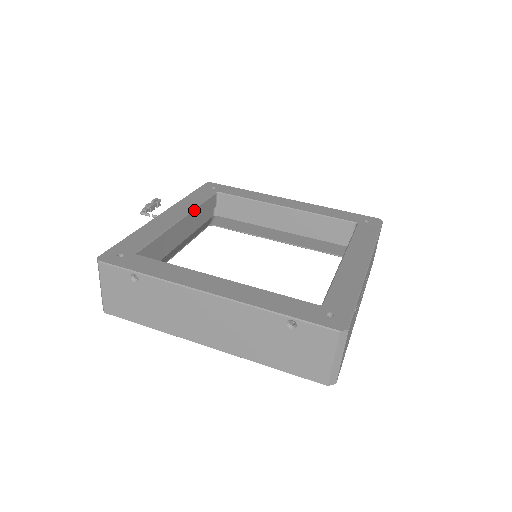
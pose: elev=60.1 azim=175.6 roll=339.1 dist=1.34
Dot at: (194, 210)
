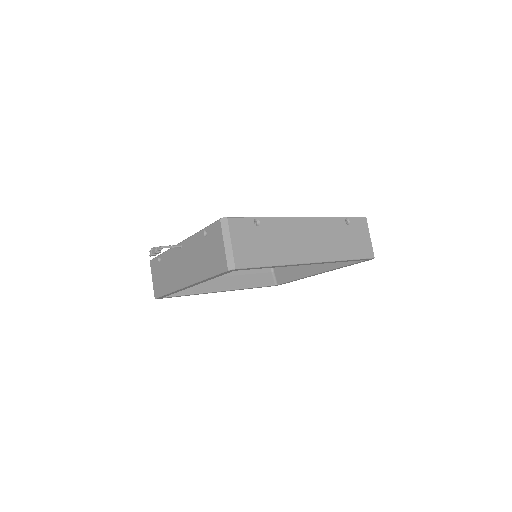
Dot at: occluded
